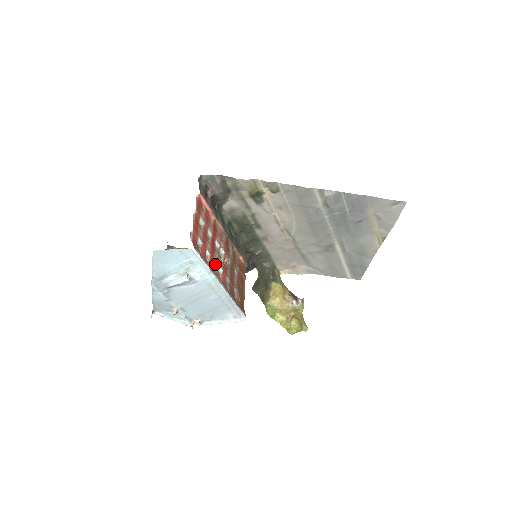
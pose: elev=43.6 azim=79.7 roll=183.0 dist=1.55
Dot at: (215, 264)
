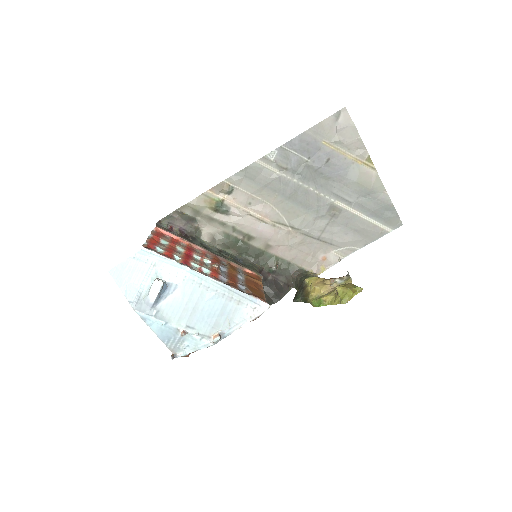
Dot at: (195, 266)
